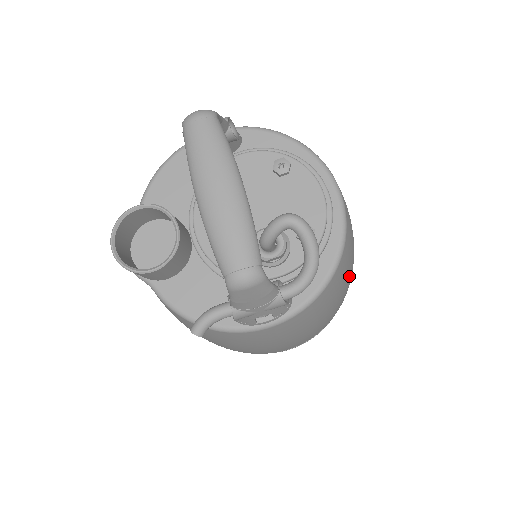
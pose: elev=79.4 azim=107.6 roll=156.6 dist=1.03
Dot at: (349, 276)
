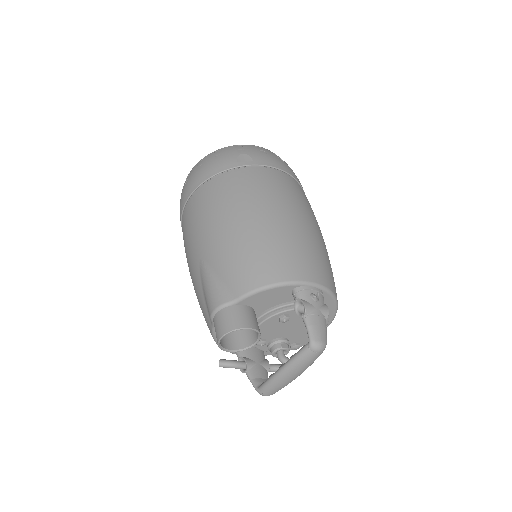
Dot at: occluded
